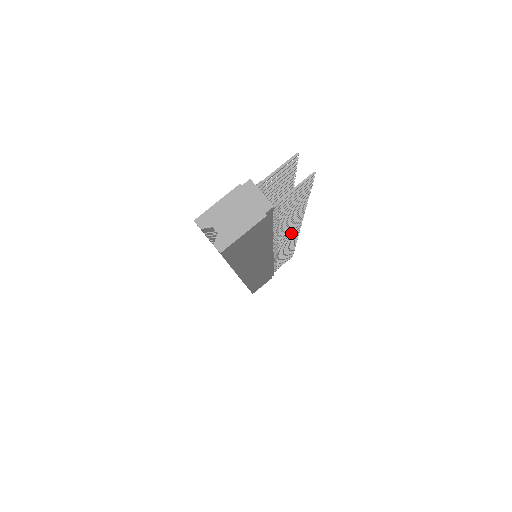
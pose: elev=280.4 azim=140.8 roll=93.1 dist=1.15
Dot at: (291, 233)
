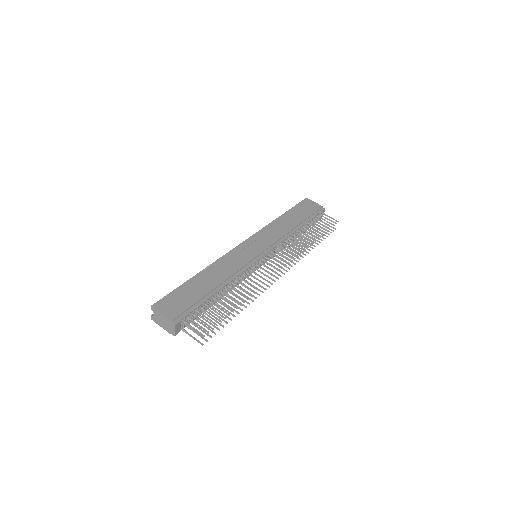
Dot at: occluded
